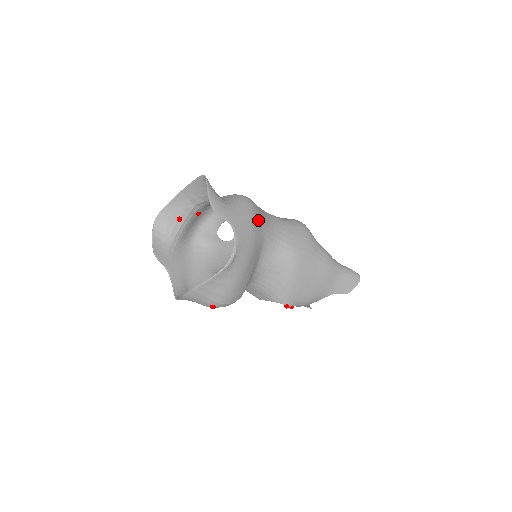
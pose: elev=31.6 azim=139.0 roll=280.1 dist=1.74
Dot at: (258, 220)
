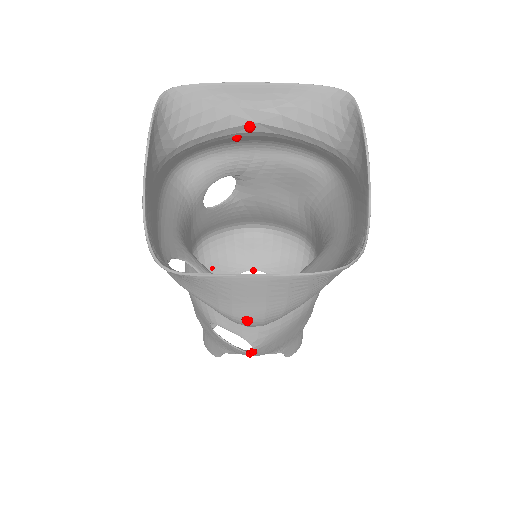
Dot at: (345, 212)
